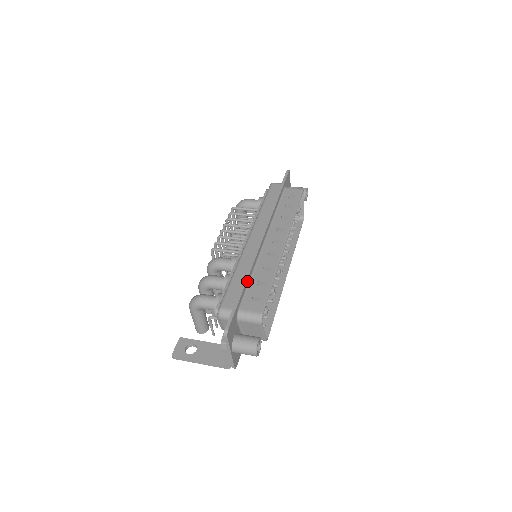
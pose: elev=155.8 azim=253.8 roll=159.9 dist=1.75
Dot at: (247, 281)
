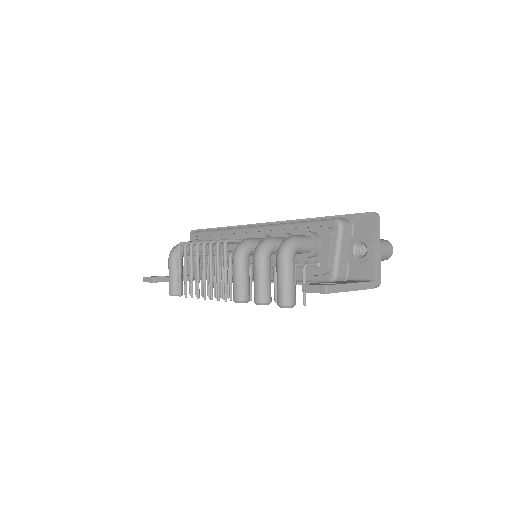
Dot at: occluded
